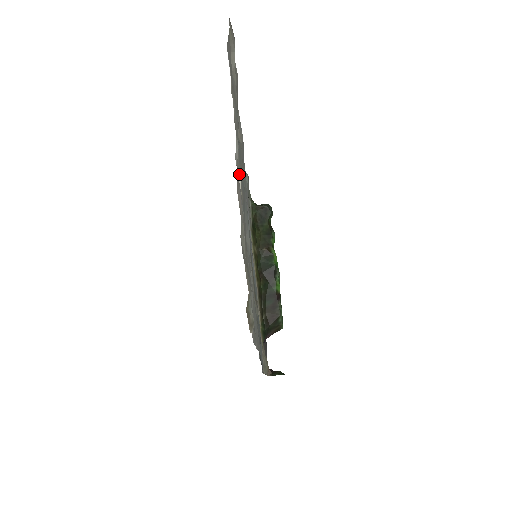
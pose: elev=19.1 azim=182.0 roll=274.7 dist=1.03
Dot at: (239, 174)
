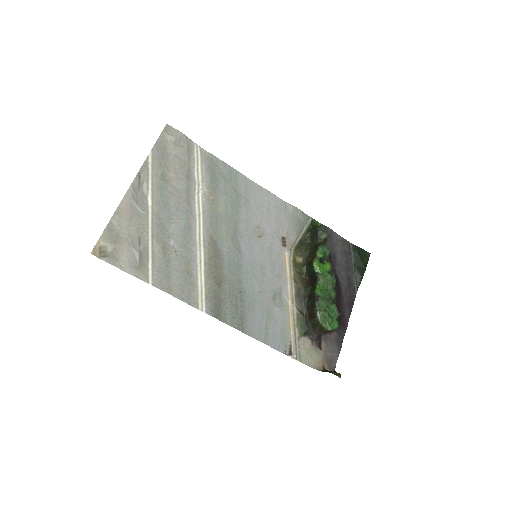
Dot at: (149, 196)
